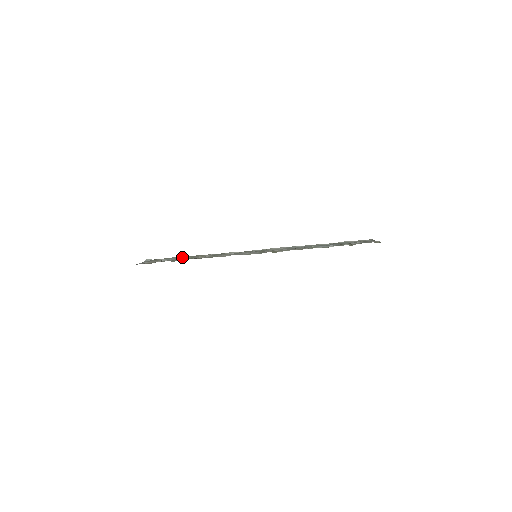
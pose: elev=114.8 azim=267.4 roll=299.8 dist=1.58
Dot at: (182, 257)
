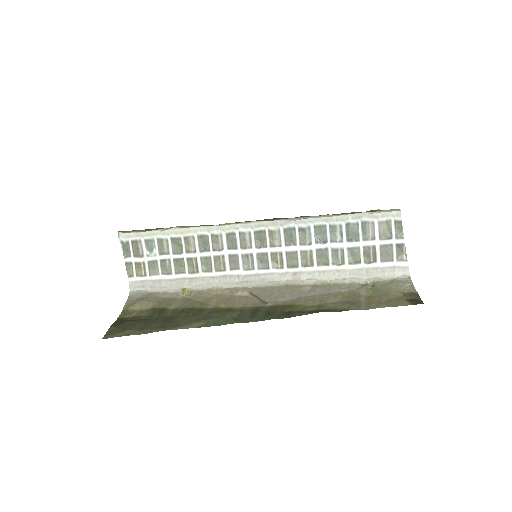
Dot at: (162, 238)
